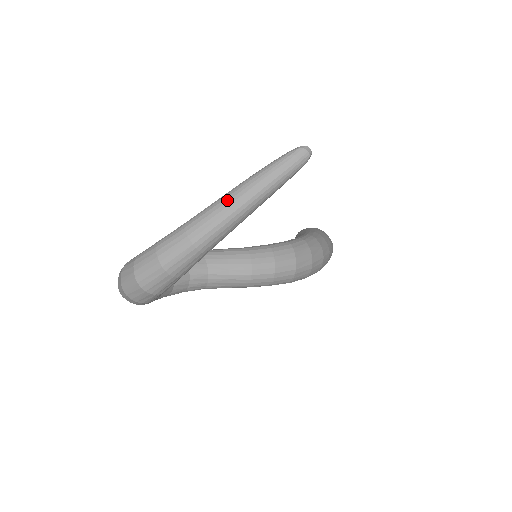
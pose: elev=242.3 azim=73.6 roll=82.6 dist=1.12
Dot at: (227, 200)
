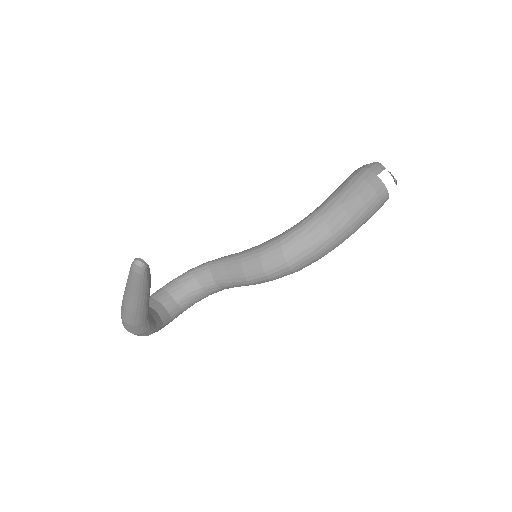
Dot at: (124, 298)
